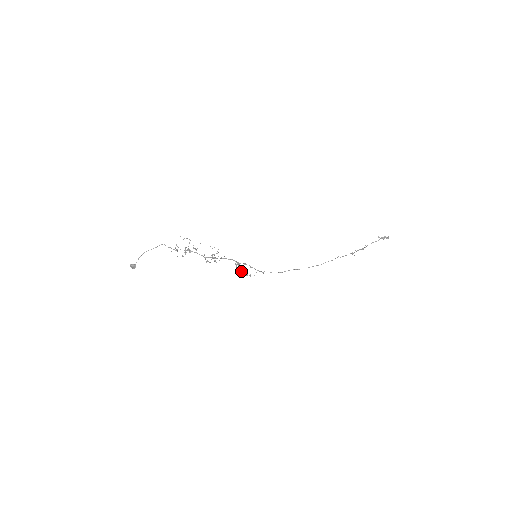
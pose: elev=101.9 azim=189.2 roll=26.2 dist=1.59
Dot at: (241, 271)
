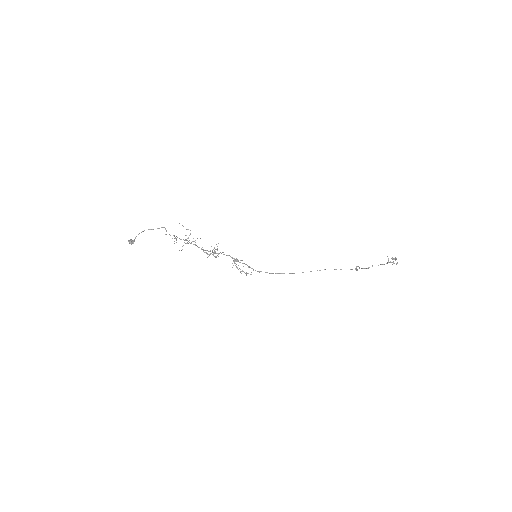
Dot at: occluded
